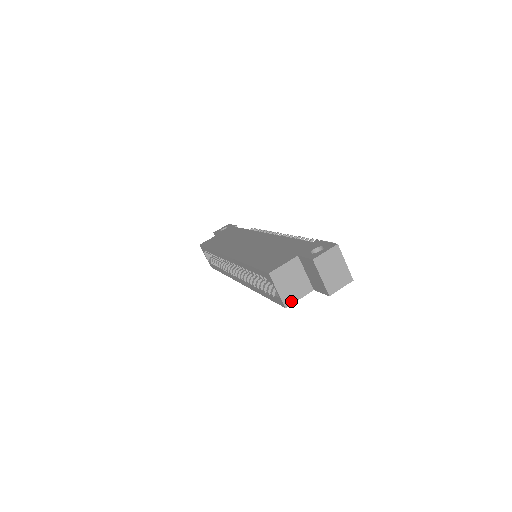
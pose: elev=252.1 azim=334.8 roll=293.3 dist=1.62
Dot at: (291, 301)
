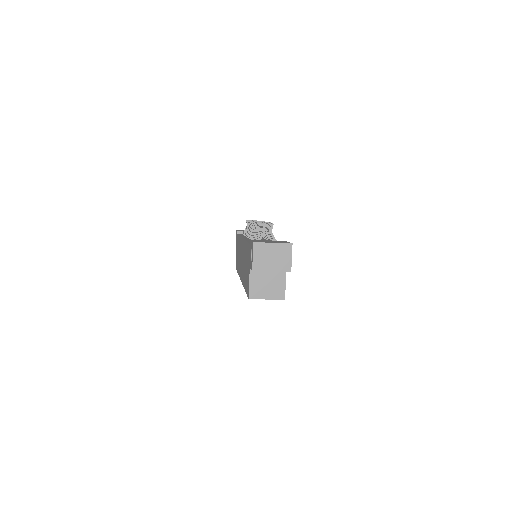
Dot at: (282, 292)
